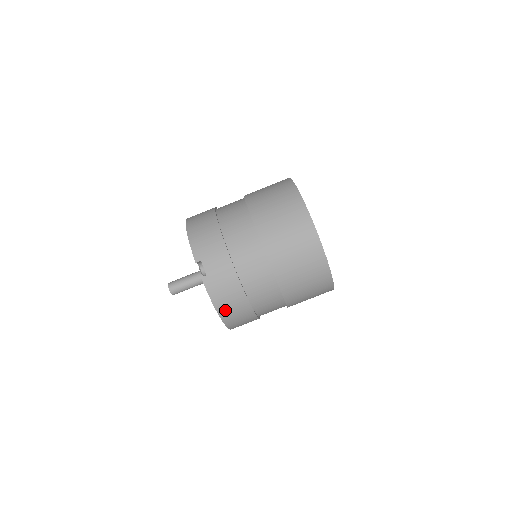
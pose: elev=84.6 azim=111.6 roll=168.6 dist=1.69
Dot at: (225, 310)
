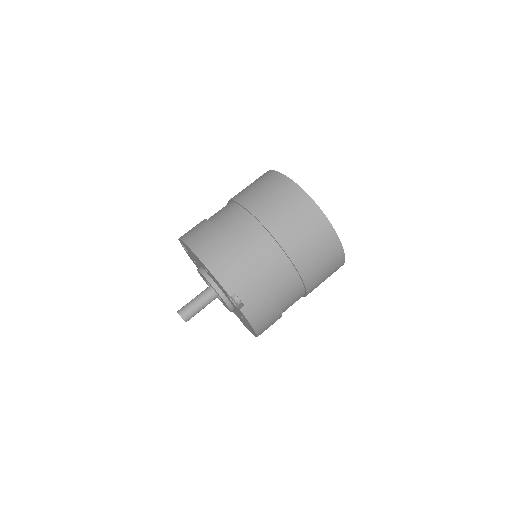
Dot at: (262, 327)
